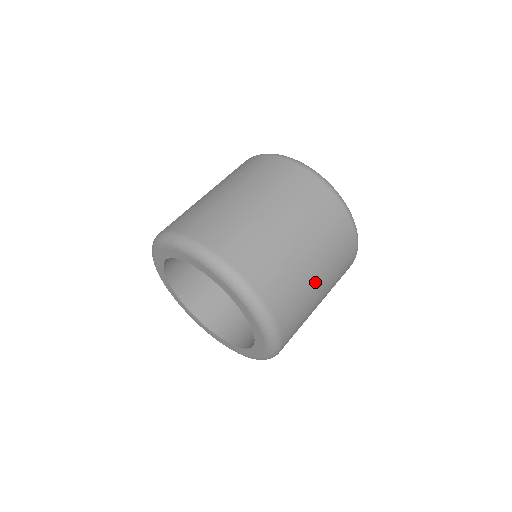
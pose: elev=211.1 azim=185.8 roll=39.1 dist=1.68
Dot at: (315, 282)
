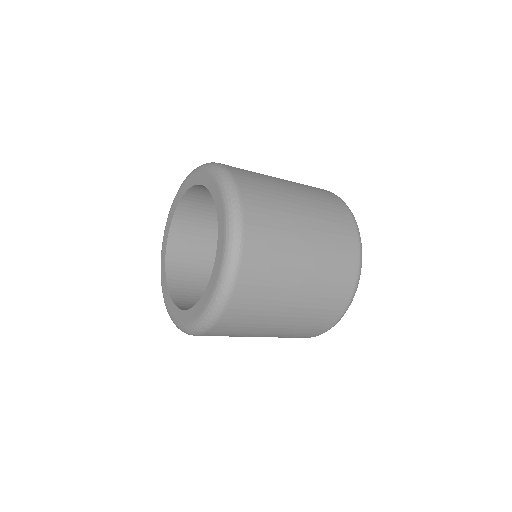
Dot at: (300, 233)
